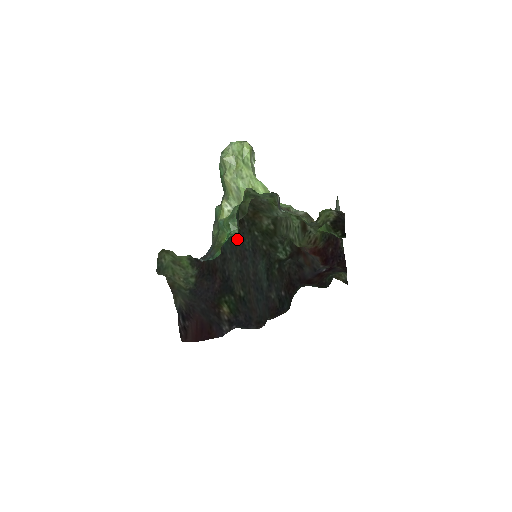
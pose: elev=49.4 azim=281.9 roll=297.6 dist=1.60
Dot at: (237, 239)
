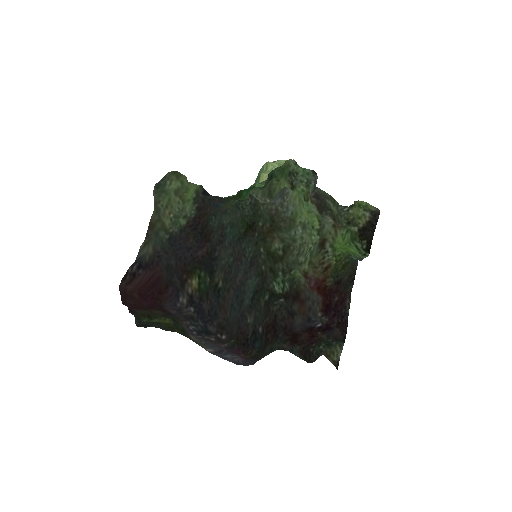
Dot at: (241, 240)
